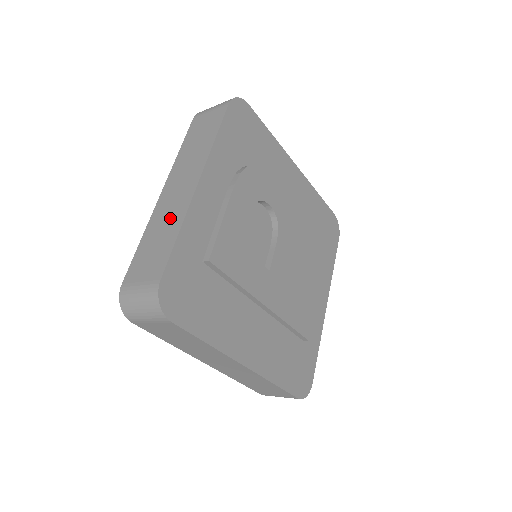
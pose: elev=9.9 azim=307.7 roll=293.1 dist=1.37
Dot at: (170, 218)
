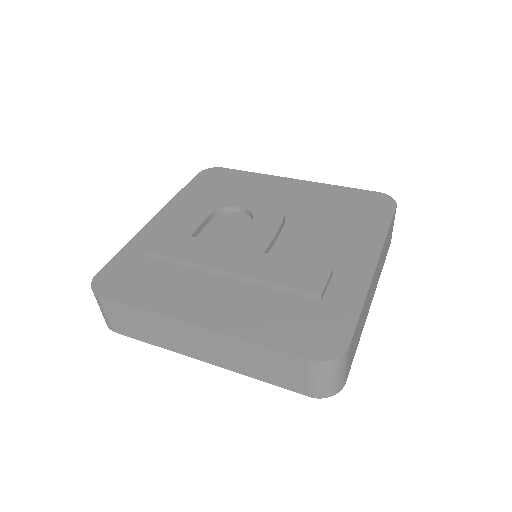
Dot at: occluded
